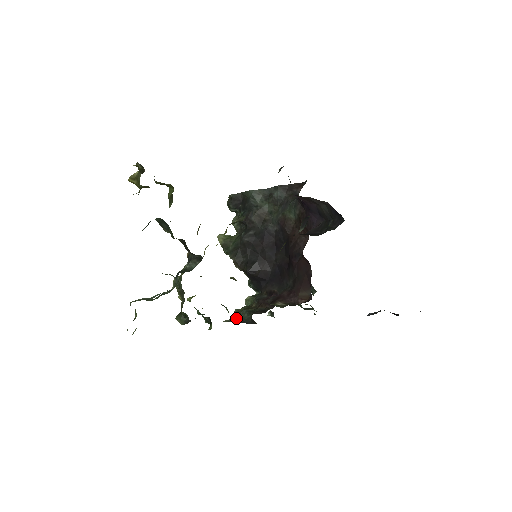
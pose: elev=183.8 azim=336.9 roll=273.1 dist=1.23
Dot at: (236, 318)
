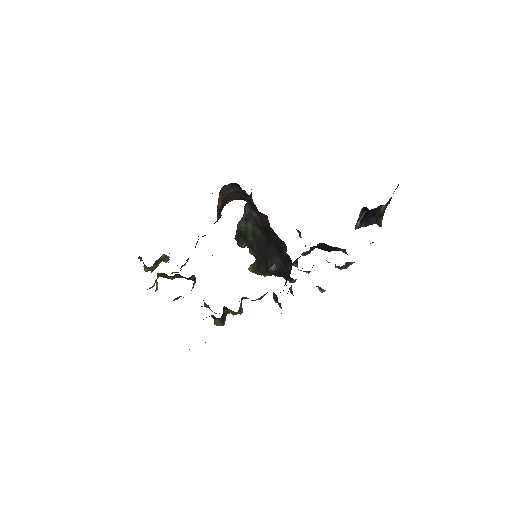
Dot at: (279, 305)
